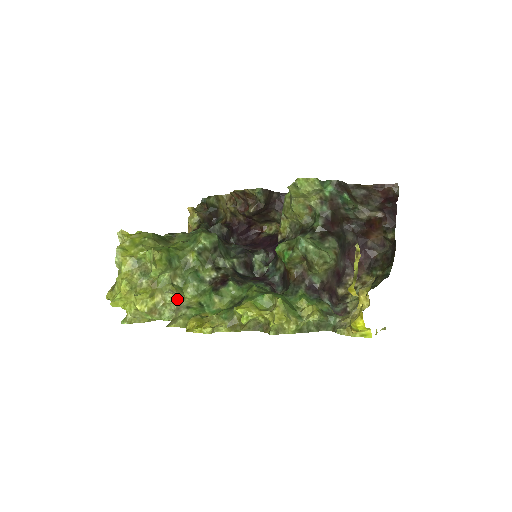
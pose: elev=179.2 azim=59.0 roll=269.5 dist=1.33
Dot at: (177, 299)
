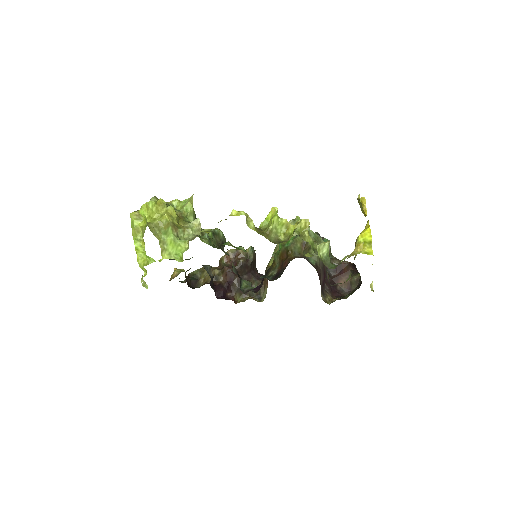
Dot at: (198, 231)
